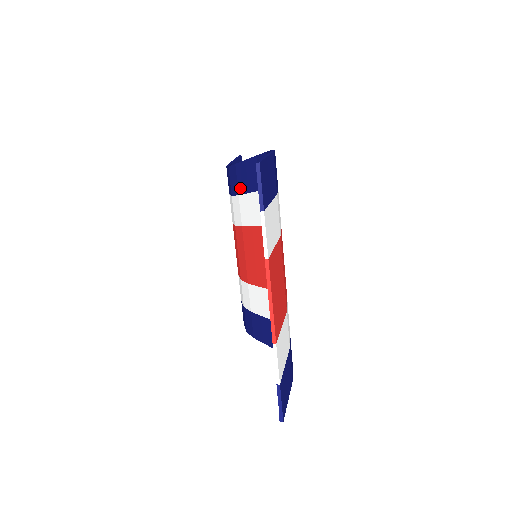
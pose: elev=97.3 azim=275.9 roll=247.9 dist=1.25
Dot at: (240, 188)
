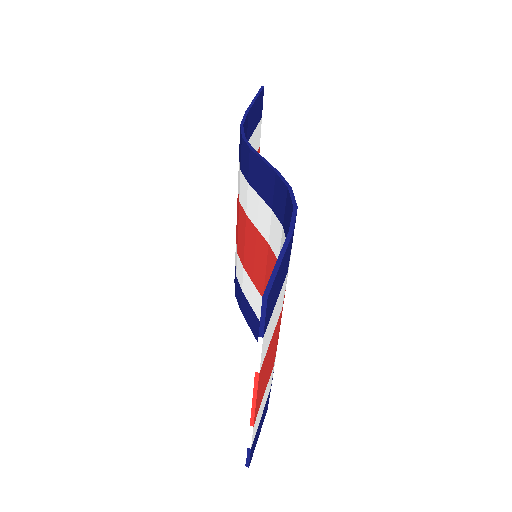
Dot at: (251, 179)
